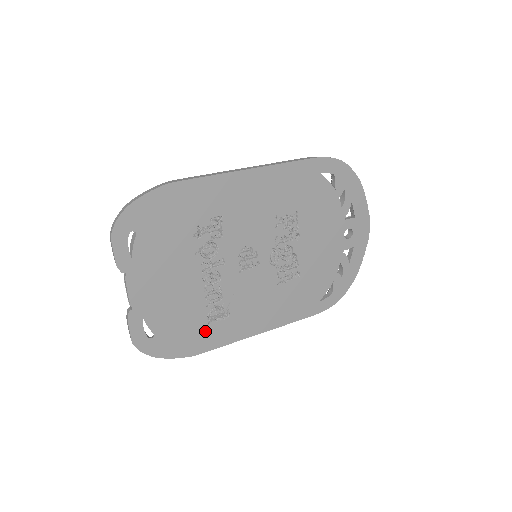
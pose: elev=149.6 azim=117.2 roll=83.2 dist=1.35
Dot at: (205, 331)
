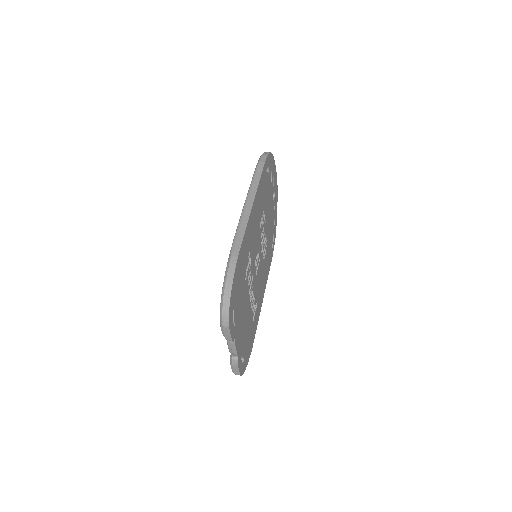
Dot at: (253, 327)
